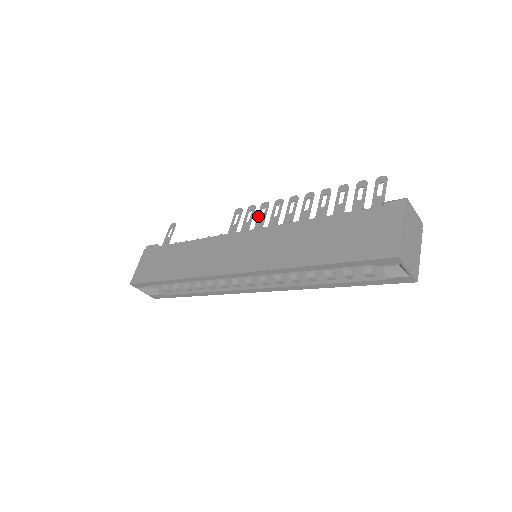
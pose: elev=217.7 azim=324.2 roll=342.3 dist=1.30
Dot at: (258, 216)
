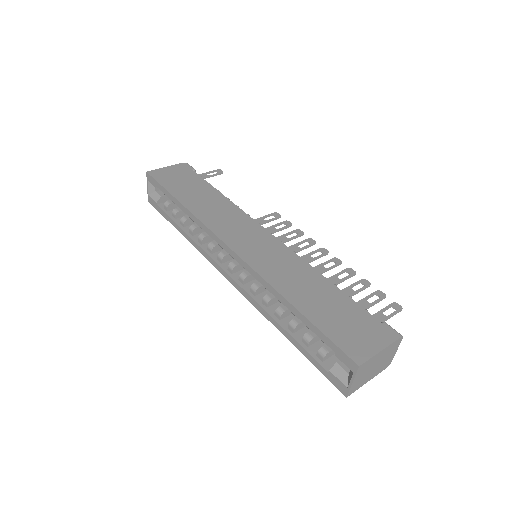
Dot at: (287, 233)
